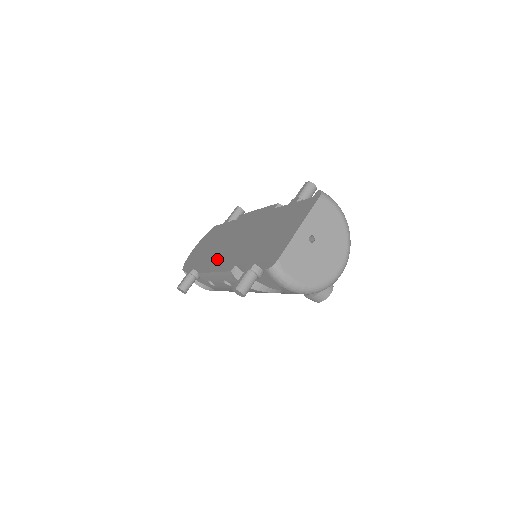
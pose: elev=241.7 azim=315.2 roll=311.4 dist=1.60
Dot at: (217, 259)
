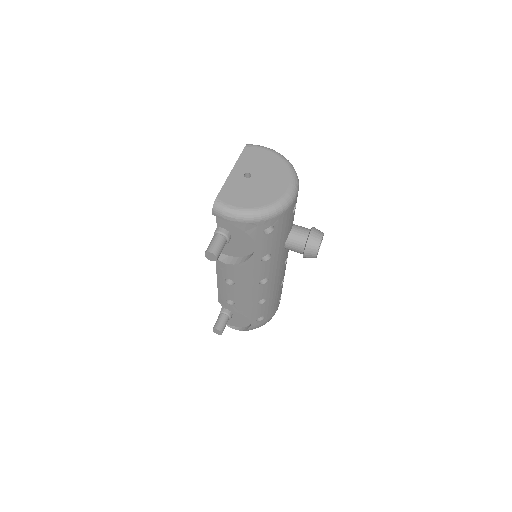
Dot at: occluded
